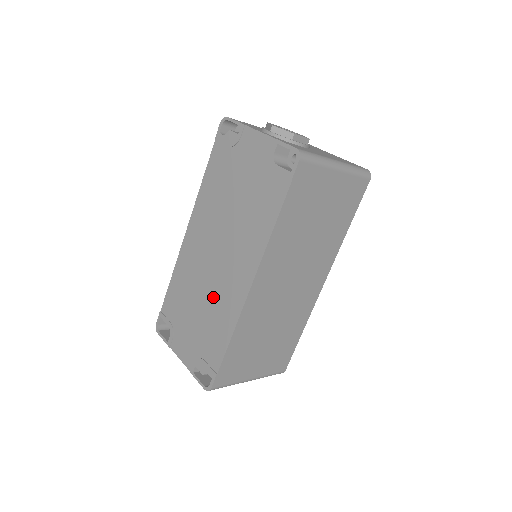
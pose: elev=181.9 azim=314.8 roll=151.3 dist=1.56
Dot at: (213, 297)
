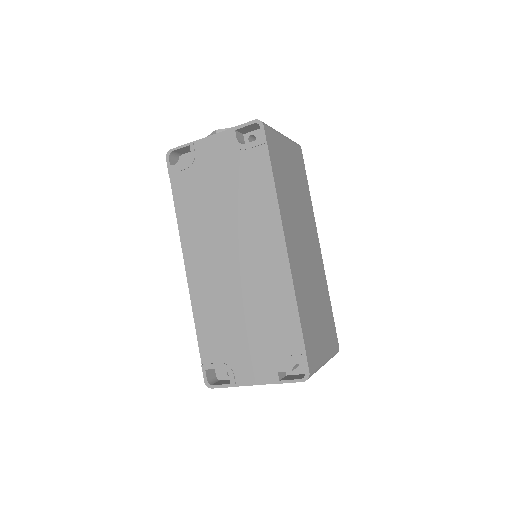
Dot at: (254, 294)
